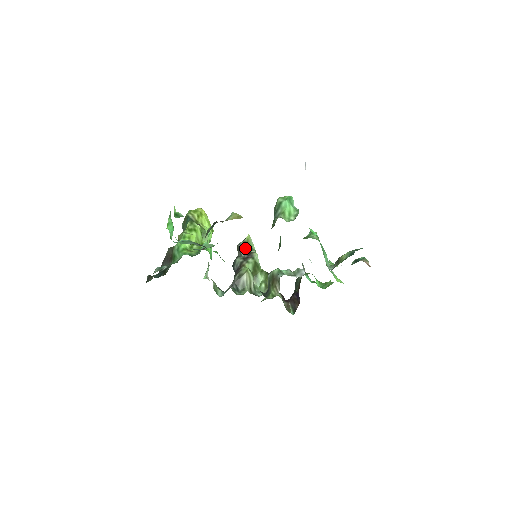
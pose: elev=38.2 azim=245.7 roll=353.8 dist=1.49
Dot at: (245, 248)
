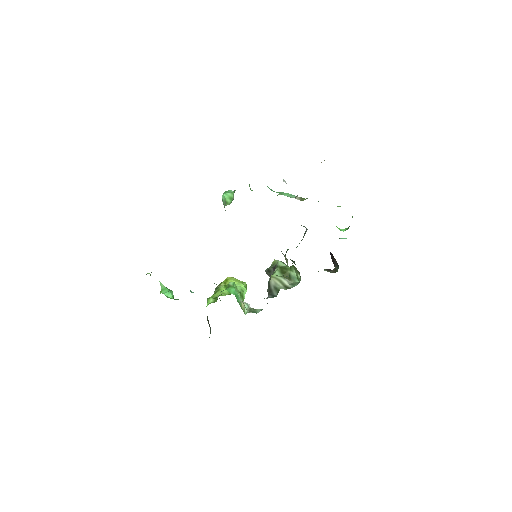
Dot at: (270, 268)
